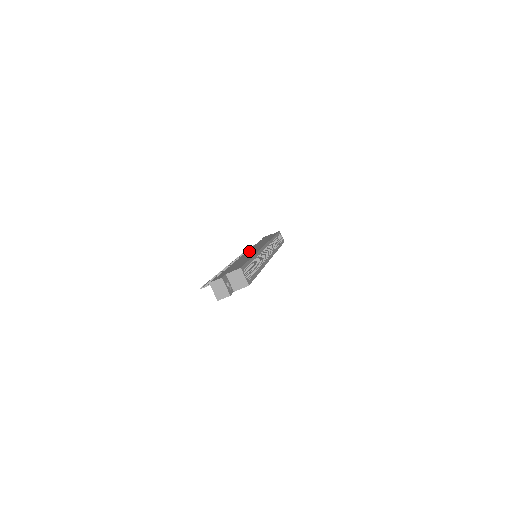
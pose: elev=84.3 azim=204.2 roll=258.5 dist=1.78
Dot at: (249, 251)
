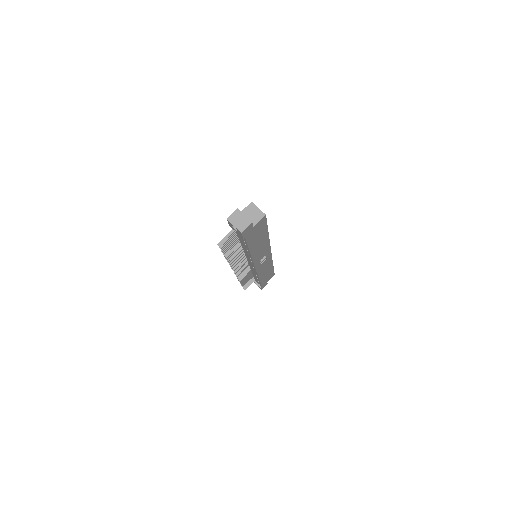
Dot at: occluded
